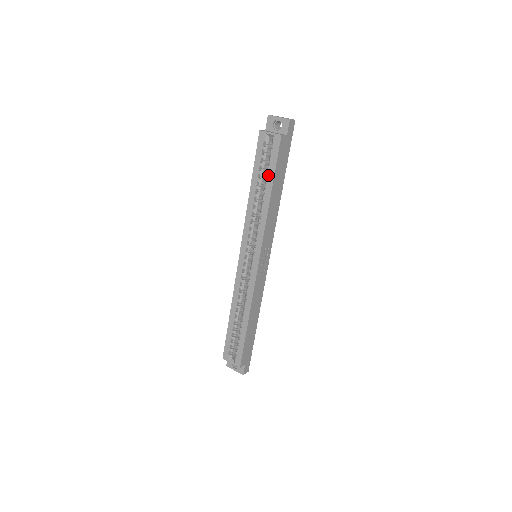
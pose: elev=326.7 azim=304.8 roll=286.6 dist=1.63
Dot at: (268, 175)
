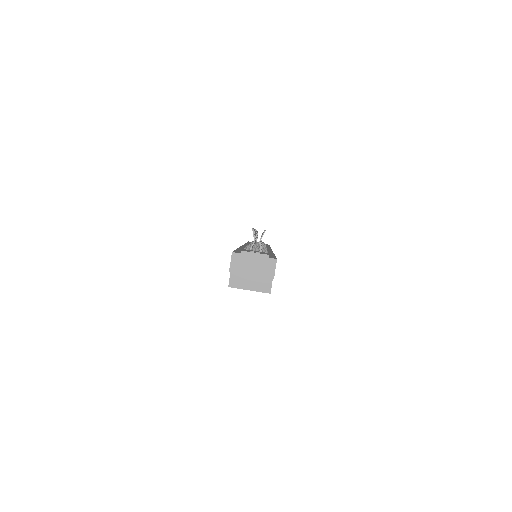
Dot at: occluded
